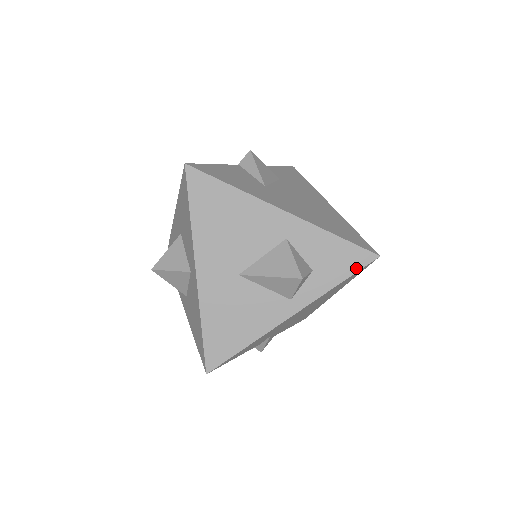
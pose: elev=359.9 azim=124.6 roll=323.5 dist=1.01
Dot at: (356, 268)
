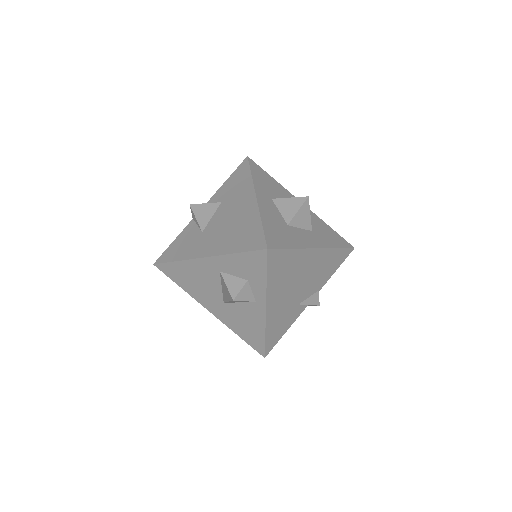
Dot at: (264, 265)
